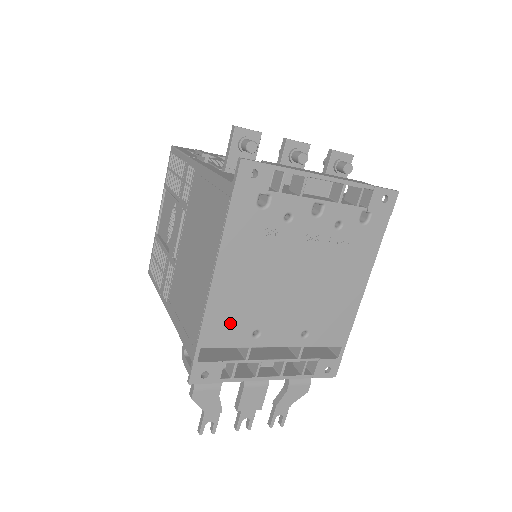
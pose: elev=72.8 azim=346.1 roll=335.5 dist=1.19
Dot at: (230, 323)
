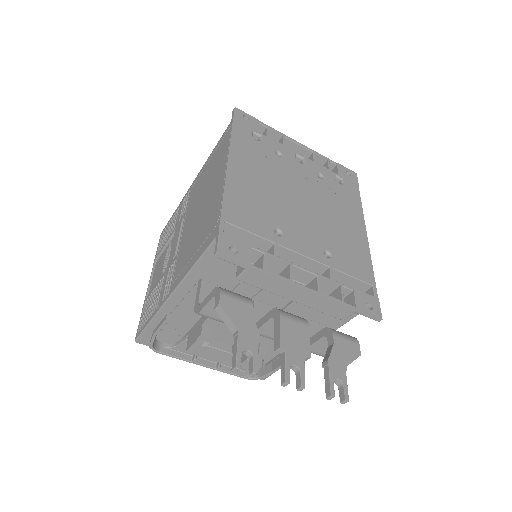
Dot at: (250, 211)
